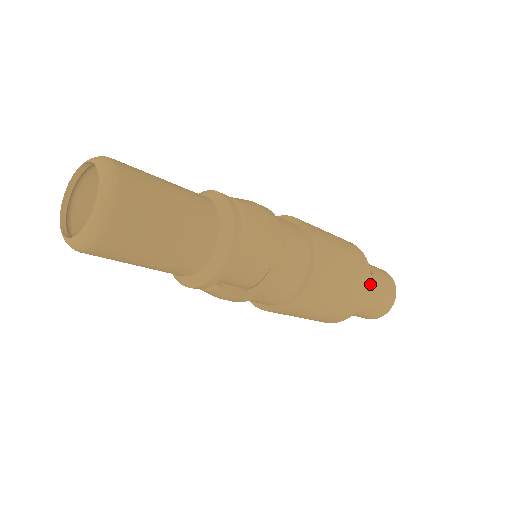
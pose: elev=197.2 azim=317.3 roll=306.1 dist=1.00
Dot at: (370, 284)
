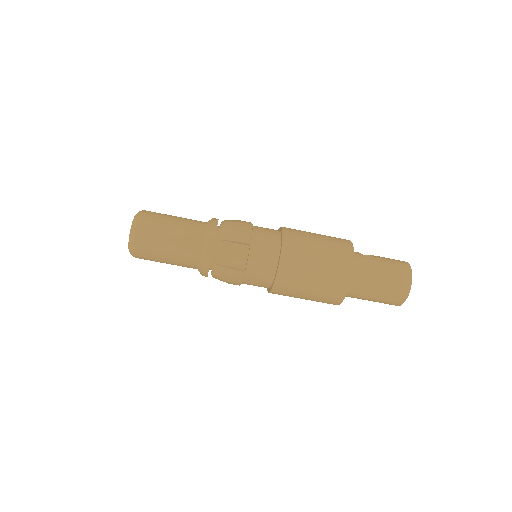
Dot at: (368, 262)
